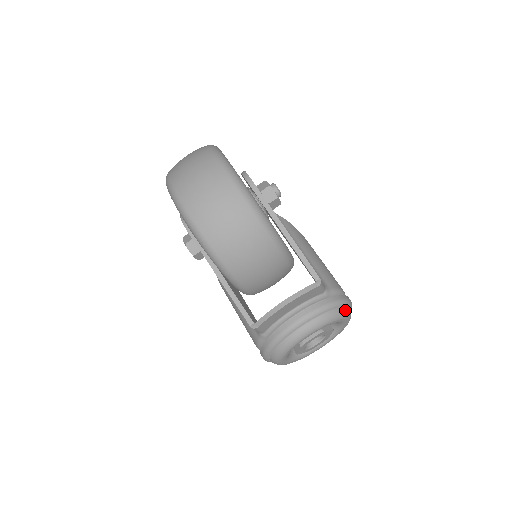
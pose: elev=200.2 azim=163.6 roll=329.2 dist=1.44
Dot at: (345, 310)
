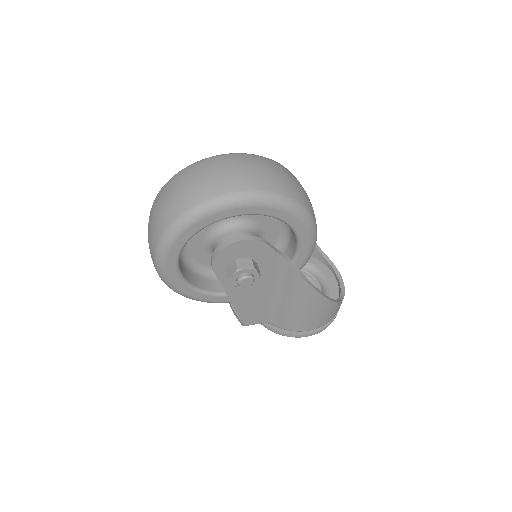
Dot at: occluded
